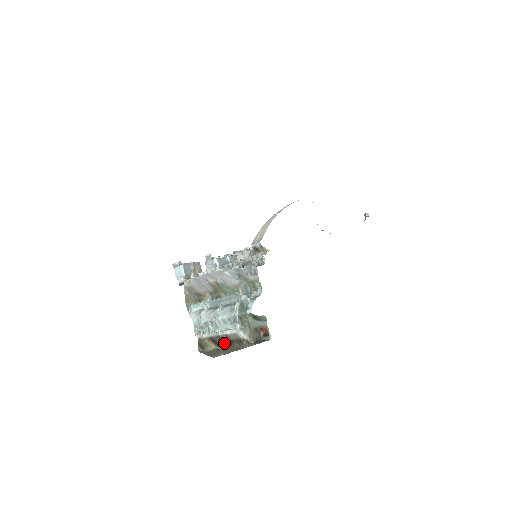
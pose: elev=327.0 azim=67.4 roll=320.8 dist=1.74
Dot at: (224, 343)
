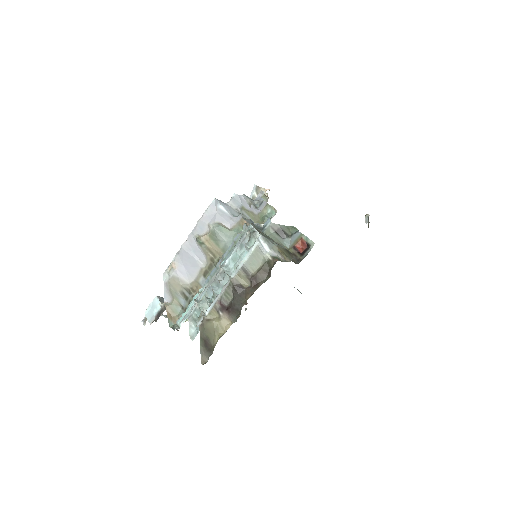
Dot at: (244, 294)
